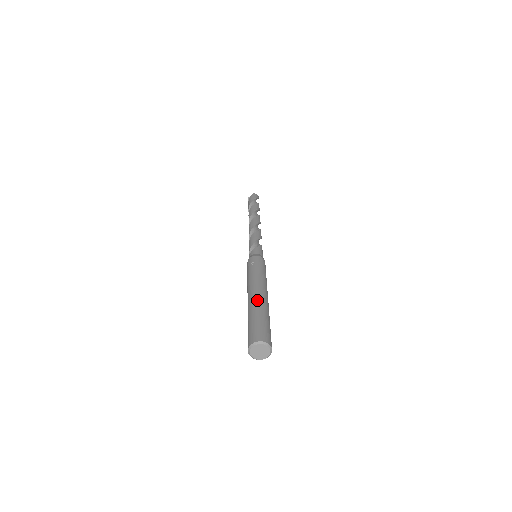
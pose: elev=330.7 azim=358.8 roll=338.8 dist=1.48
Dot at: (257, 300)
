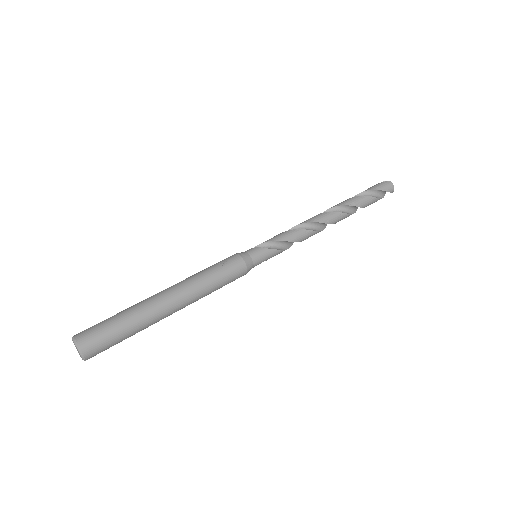
Dot at: (150, 303)
